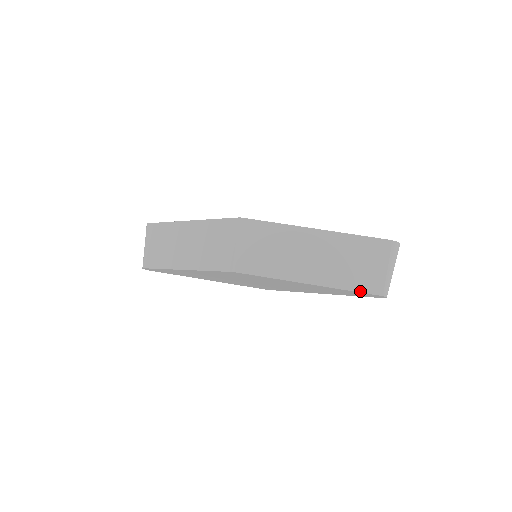
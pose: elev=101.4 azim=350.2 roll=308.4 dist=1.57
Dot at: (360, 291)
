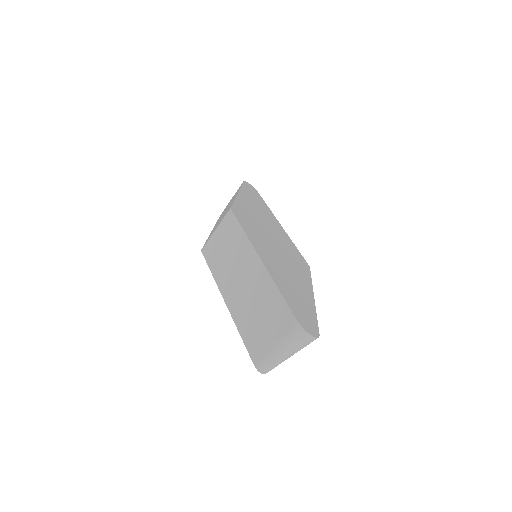
Dot at: (246, 345)
